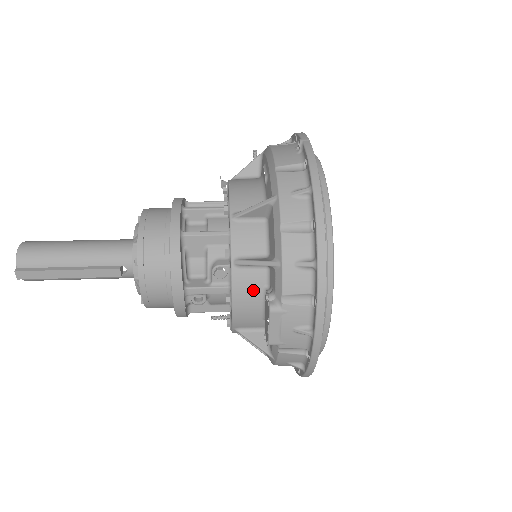
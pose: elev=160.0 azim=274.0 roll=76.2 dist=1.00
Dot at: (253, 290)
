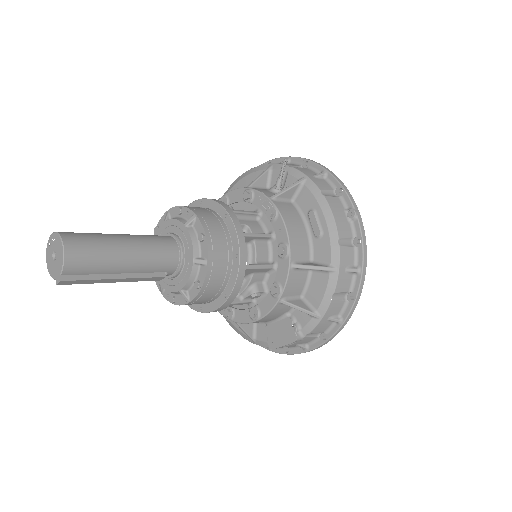
Dot at: (278, 314)
